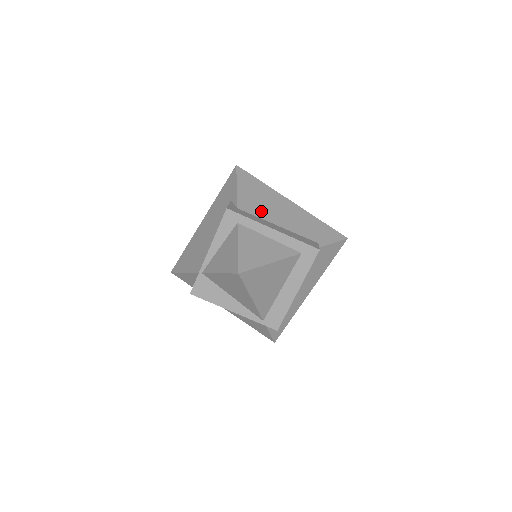
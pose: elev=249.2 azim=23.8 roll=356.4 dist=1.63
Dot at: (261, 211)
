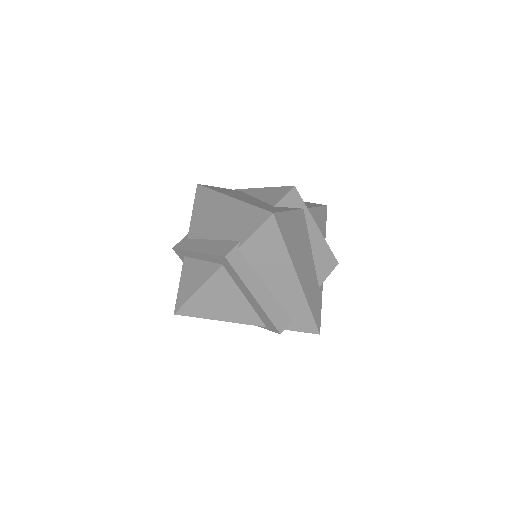
Dot at: (203, 229)
